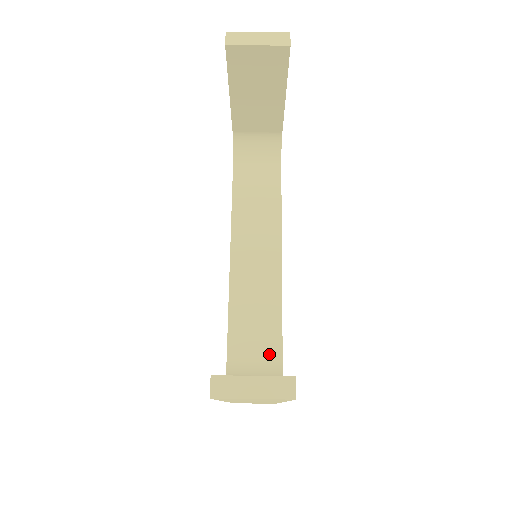
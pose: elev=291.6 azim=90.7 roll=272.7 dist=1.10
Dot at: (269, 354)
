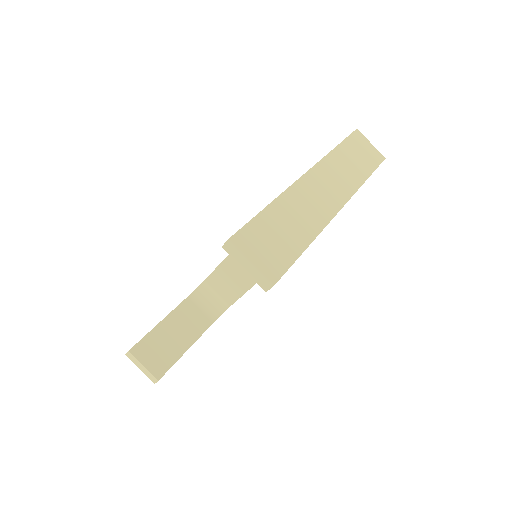
Dot at: (226, 298)
